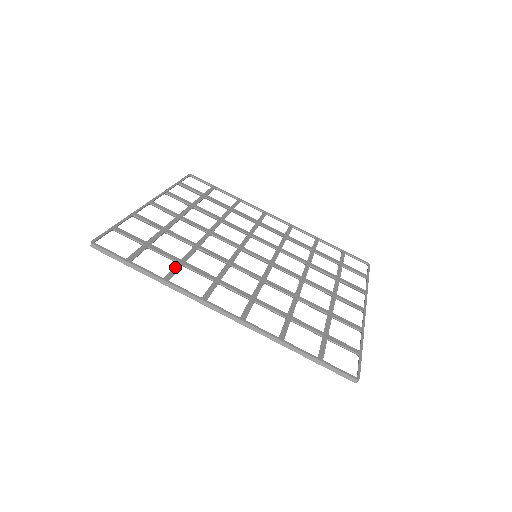
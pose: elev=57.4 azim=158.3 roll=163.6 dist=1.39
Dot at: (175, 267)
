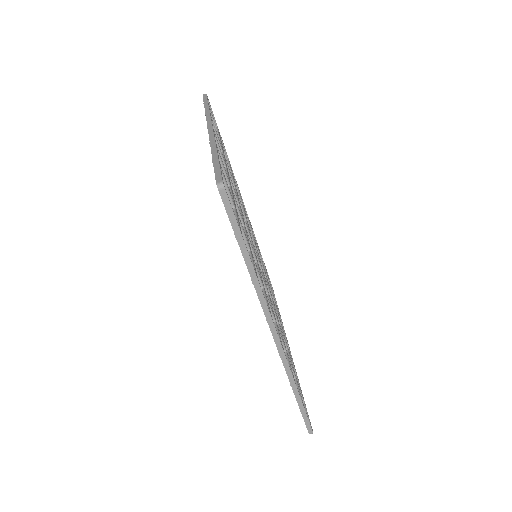
Dot at: occluded
